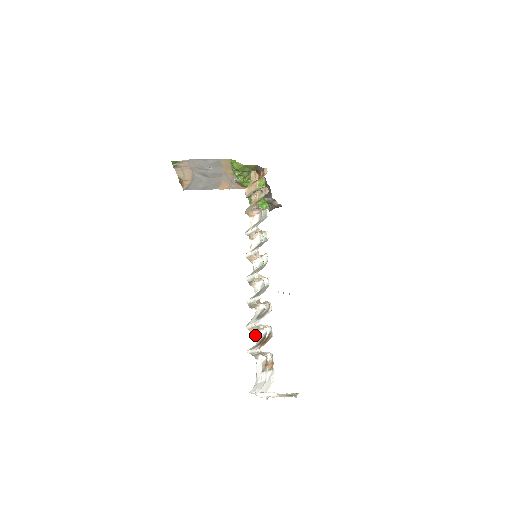
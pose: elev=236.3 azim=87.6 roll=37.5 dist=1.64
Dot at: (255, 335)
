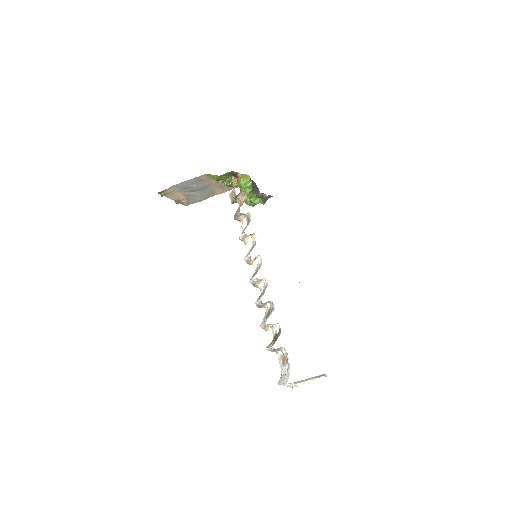
Dot at: (271, 331)
